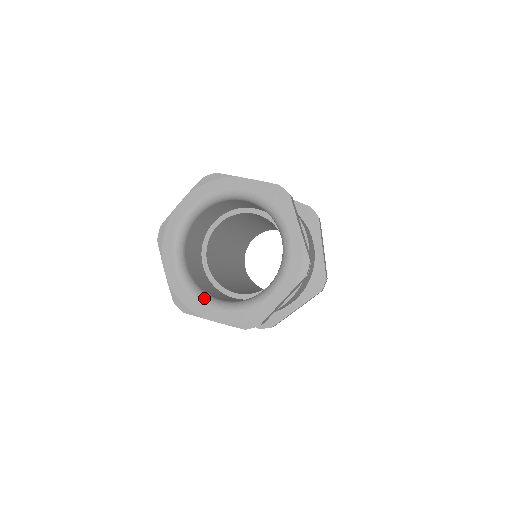
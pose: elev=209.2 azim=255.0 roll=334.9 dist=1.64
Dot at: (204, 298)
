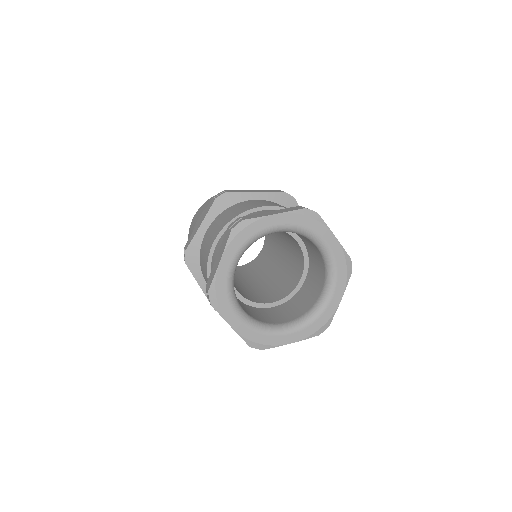
Dot at: (236, 304)
